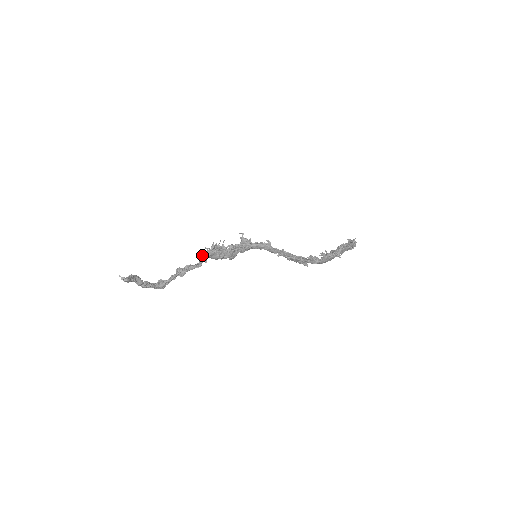
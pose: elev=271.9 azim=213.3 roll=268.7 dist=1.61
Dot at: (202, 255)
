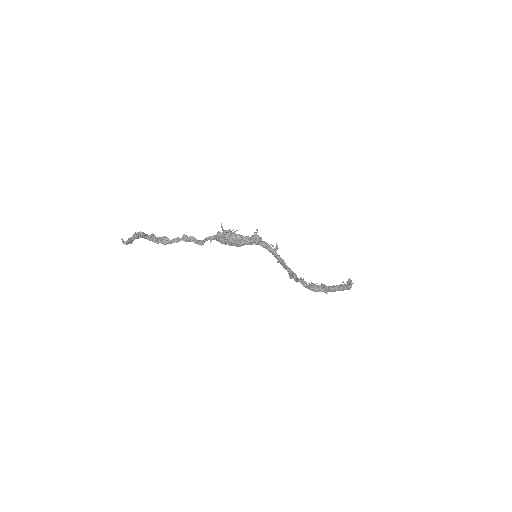
Dot at: (209, 236)
